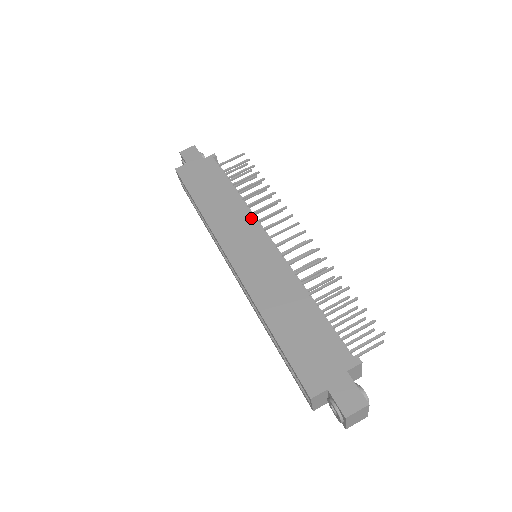
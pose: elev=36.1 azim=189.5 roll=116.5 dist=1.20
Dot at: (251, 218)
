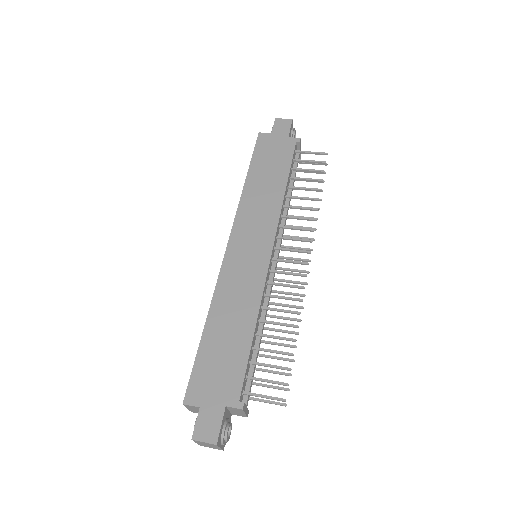
Dot at: (275, 220)
